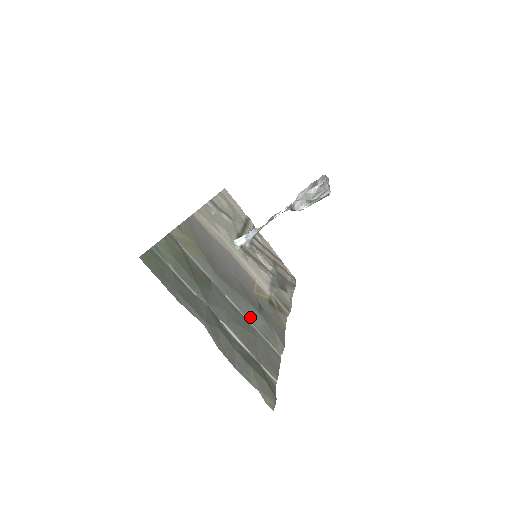
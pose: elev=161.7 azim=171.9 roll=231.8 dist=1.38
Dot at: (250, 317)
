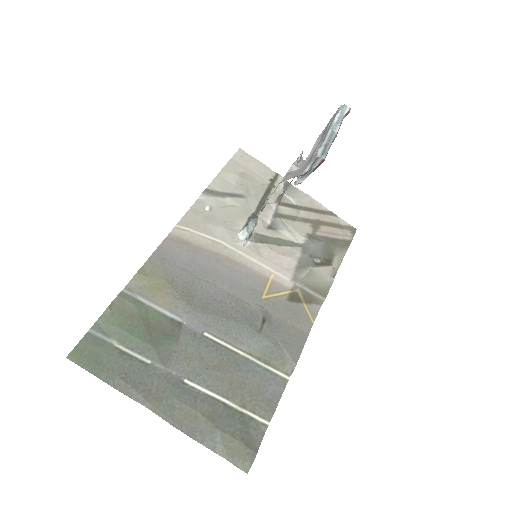
Dot at: (243, 345)
